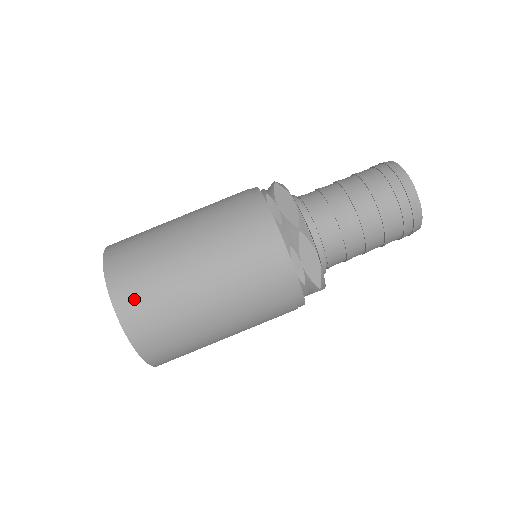
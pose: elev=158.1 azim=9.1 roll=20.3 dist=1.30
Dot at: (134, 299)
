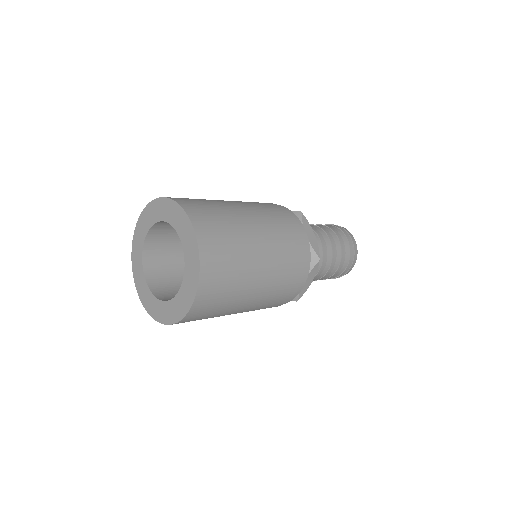
Dot at: (216, 269)
